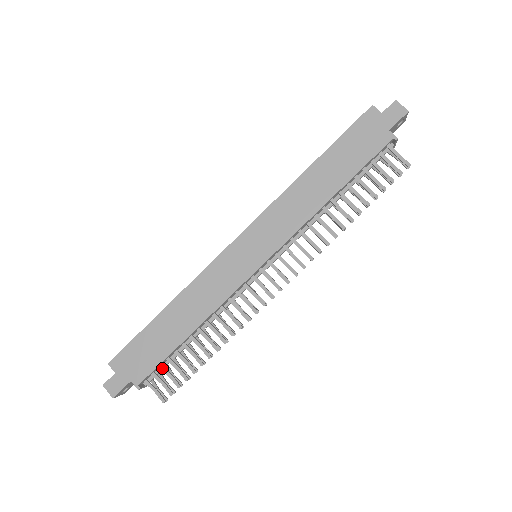
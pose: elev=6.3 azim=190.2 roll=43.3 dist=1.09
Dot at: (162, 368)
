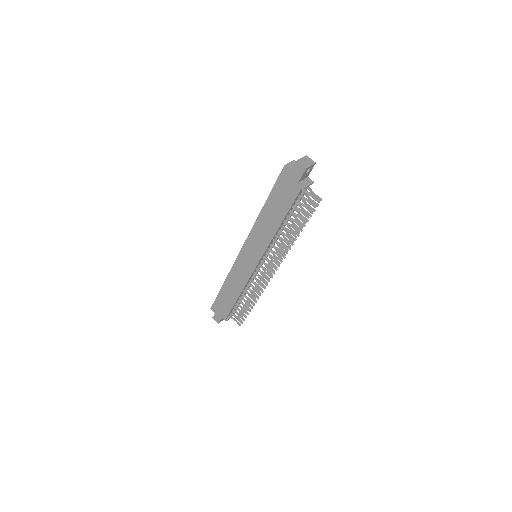
Dot at: (233, 311)
